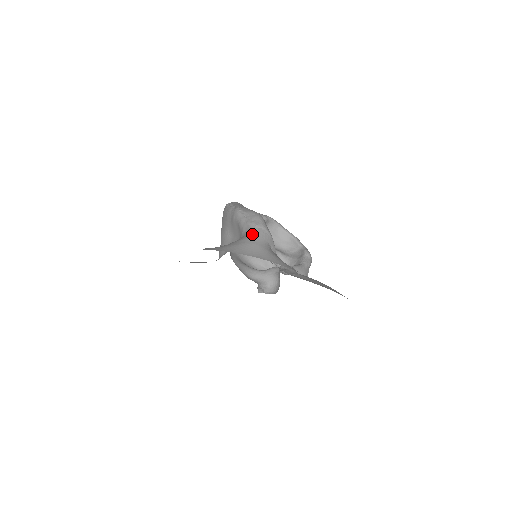
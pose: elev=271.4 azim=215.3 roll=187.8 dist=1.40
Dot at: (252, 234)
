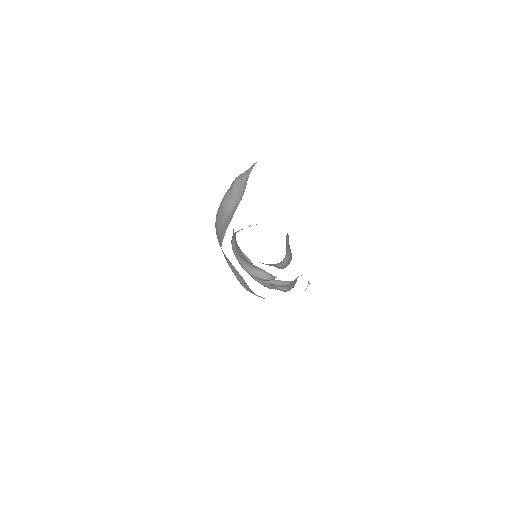
Dot at: occluded
